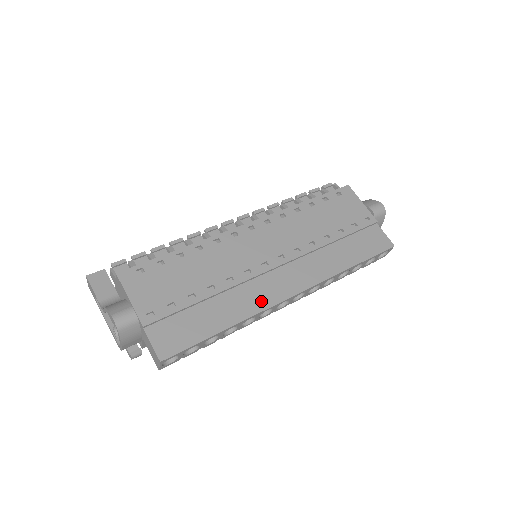
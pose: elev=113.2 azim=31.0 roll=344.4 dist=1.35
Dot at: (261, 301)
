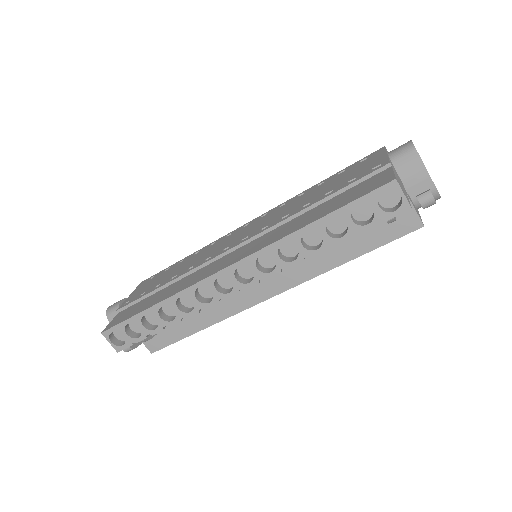
Dot at: (196, 279)
